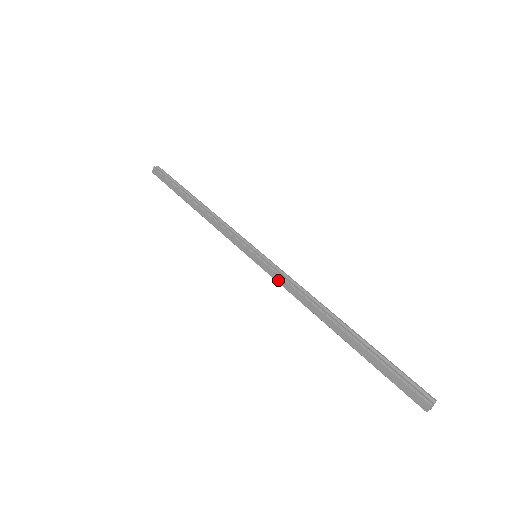
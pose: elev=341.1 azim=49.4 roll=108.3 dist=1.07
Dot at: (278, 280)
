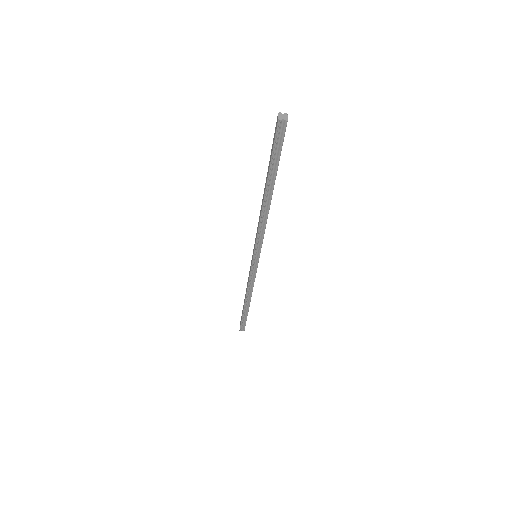
Dot at: (256, 237)
